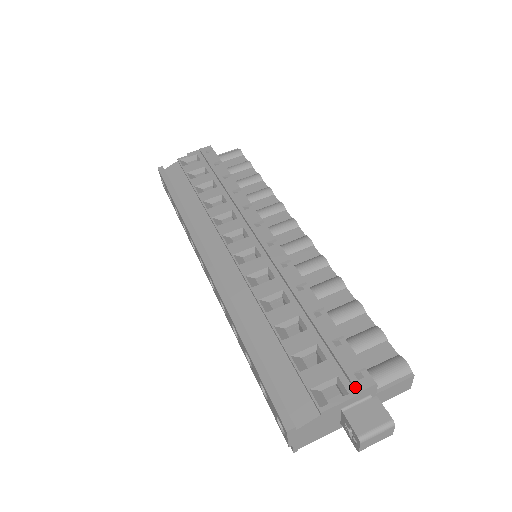
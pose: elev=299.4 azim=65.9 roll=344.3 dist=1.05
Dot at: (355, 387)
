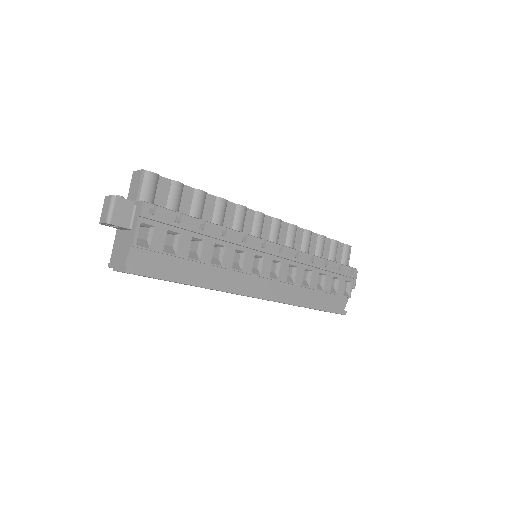
Dot at: (354, 278)
